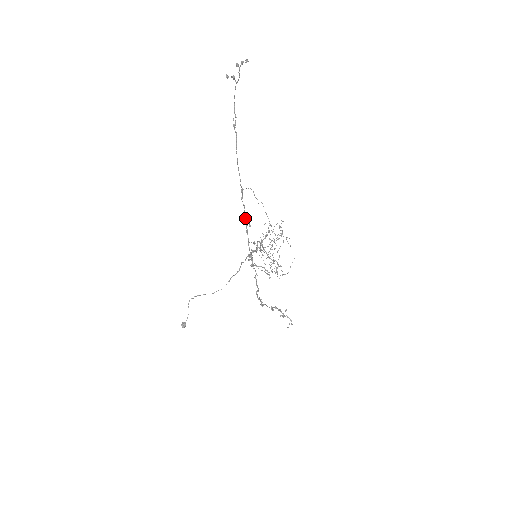
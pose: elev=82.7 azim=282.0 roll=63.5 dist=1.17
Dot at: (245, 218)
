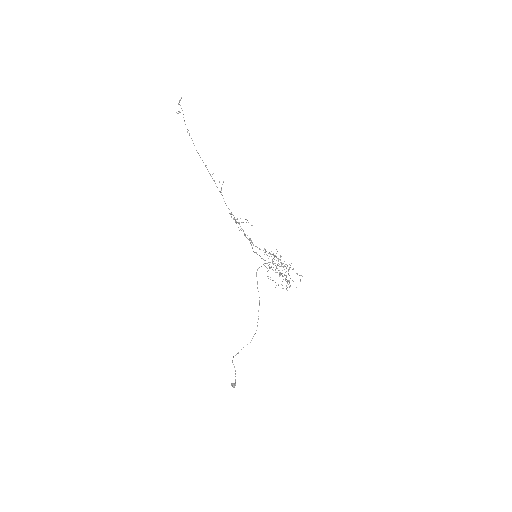
Dot at: occluded
